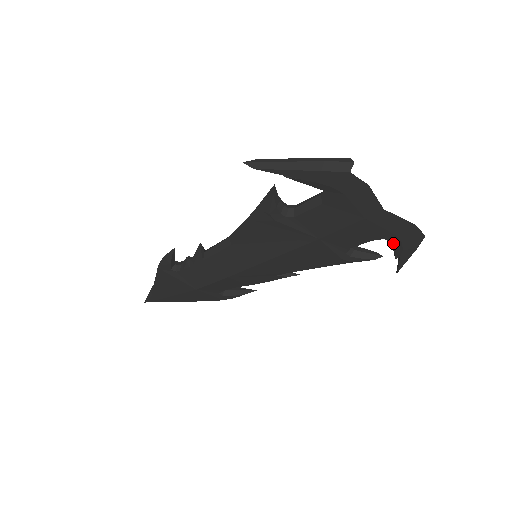
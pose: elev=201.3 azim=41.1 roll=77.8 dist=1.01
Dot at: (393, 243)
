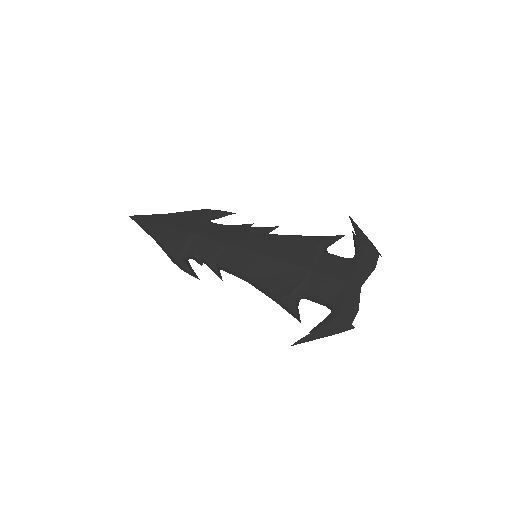
Dot at: occluded
